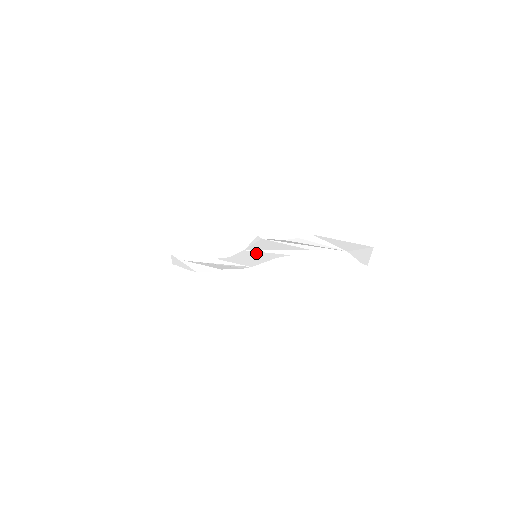
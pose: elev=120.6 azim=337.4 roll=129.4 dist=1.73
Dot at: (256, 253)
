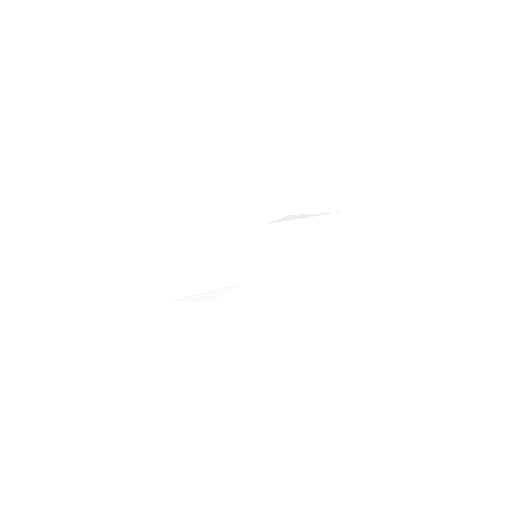
Dot at: (257, 250)
